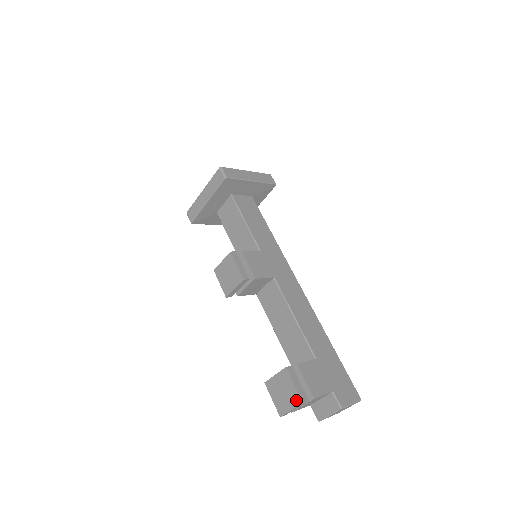
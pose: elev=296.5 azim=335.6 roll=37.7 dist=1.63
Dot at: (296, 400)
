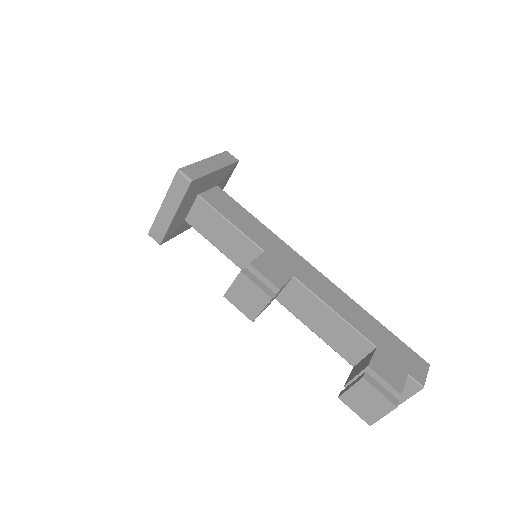
Dot at: (387, 406)
